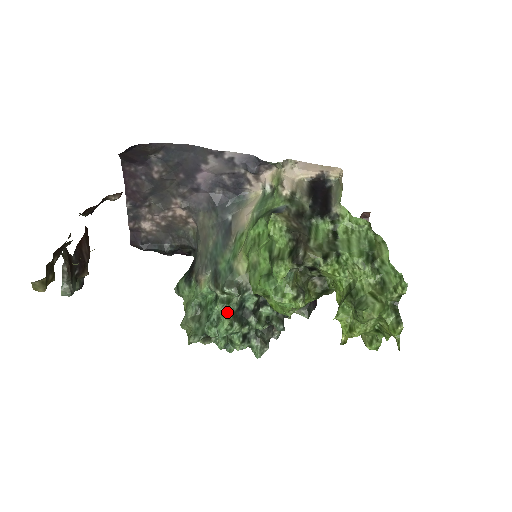
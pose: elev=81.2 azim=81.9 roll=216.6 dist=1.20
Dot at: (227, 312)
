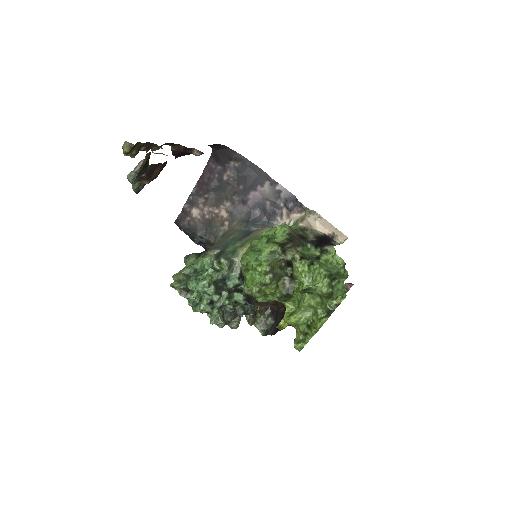
Dot at: (212, 276)
